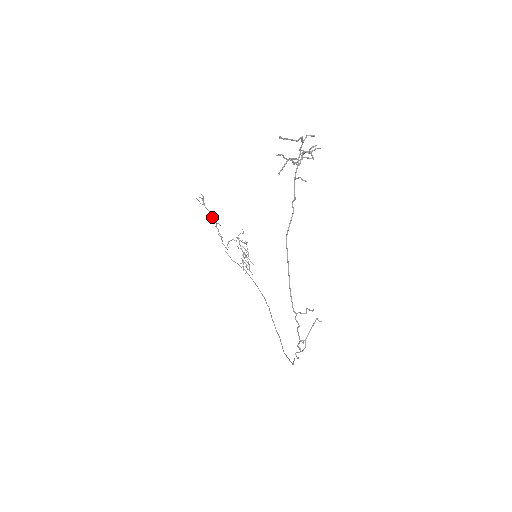
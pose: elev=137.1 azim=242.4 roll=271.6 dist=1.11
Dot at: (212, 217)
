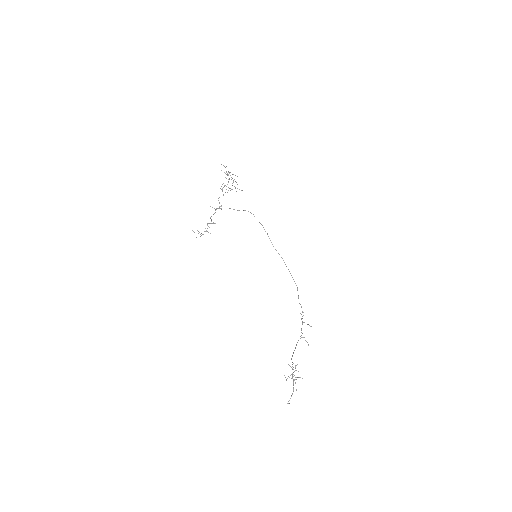
Dot at: (207, 224)
